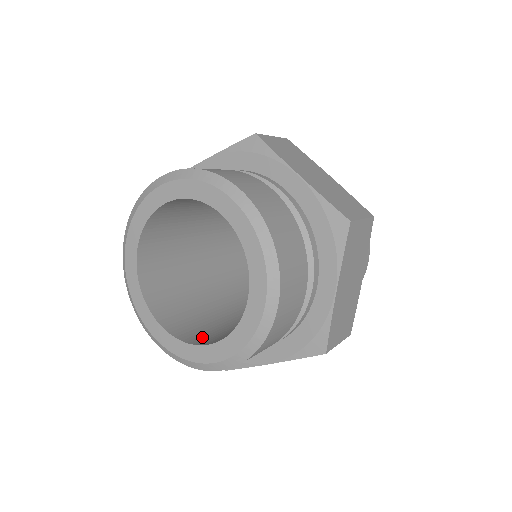
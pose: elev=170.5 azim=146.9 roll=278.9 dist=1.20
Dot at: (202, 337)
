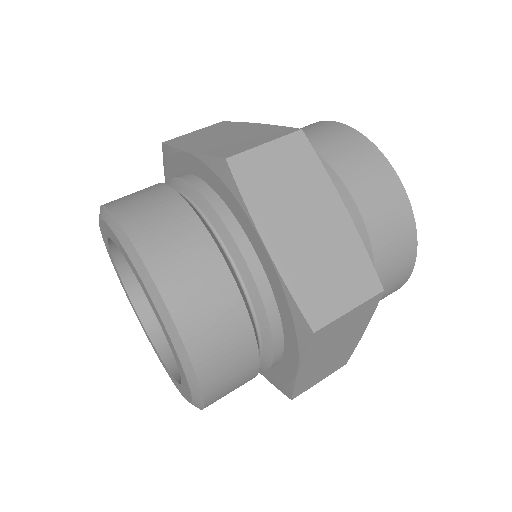
Dot at: occluded
